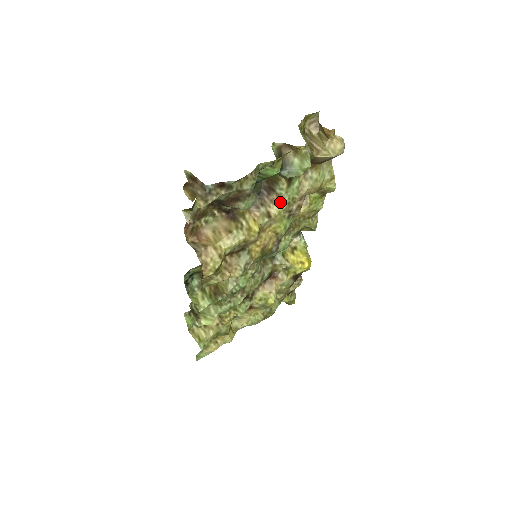
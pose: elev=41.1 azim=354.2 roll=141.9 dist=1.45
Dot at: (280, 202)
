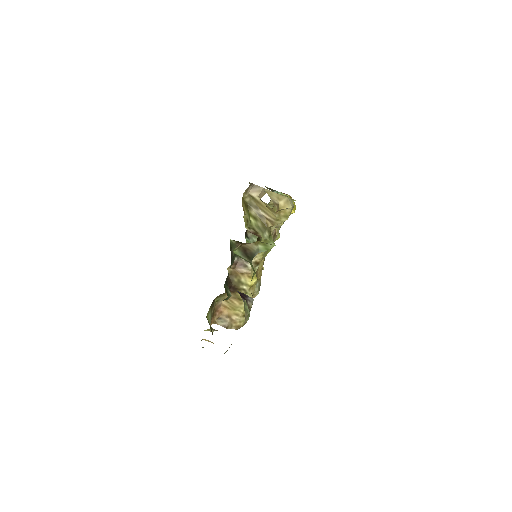
Dot at: occluded
